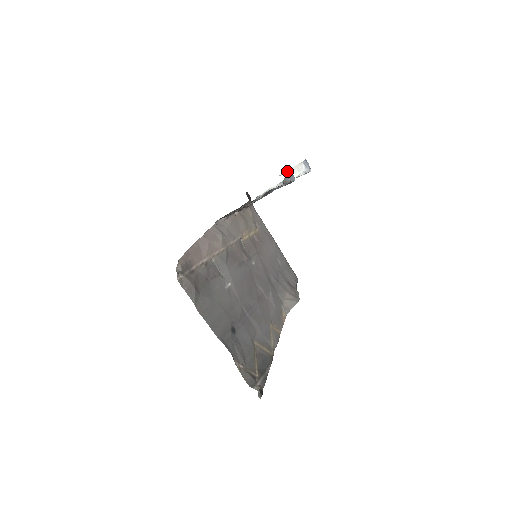
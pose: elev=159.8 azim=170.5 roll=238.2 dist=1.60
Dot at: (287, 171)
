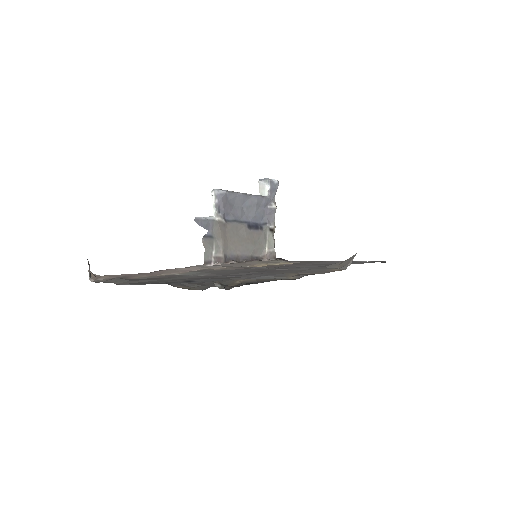
Dot at: occluded
